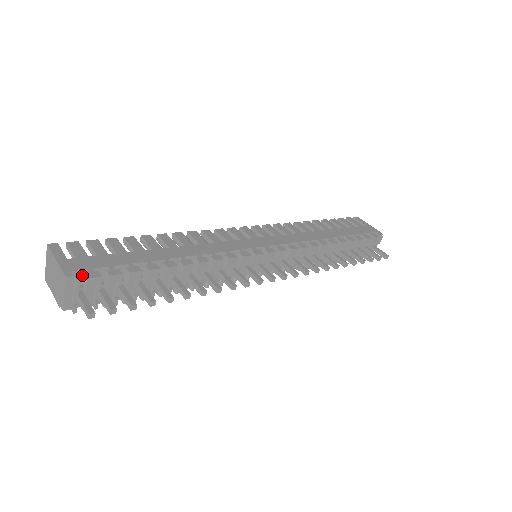
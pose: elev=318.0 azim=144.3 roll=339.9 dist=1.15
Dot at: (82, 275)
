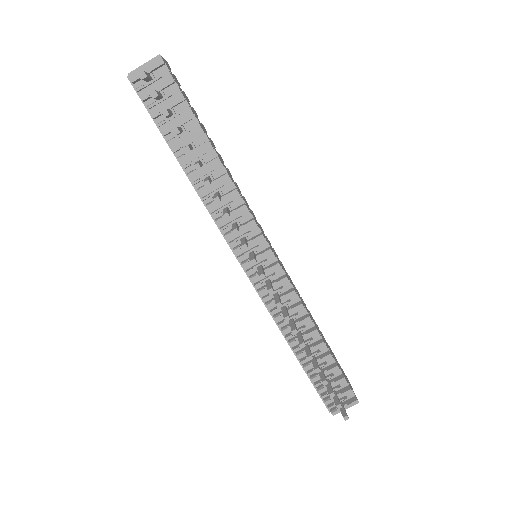
Dot at: occluded
